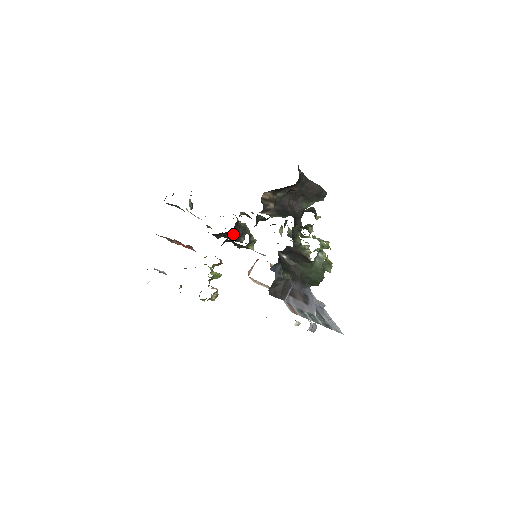
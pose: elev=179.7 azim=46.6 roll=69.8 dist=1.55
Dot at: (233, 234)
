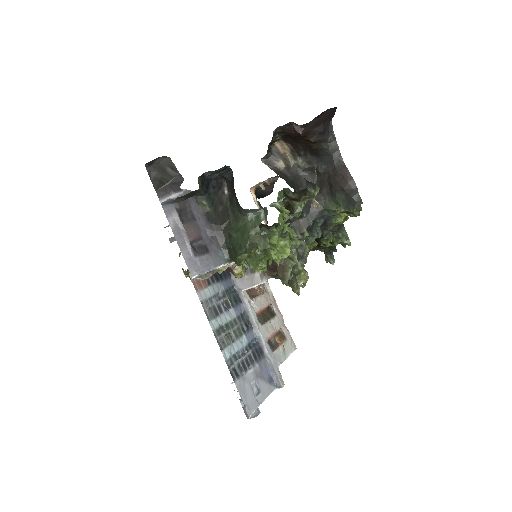
Dot at: occluded
